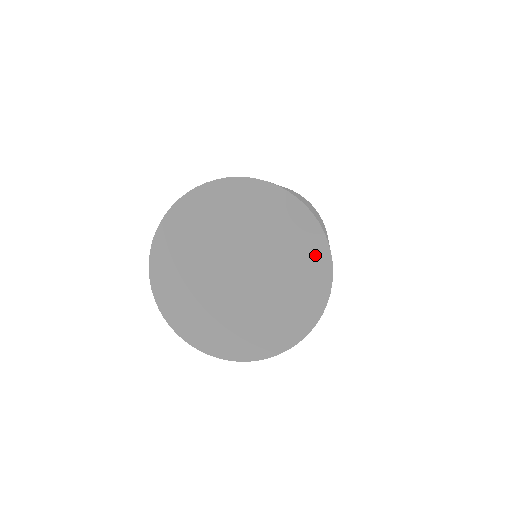
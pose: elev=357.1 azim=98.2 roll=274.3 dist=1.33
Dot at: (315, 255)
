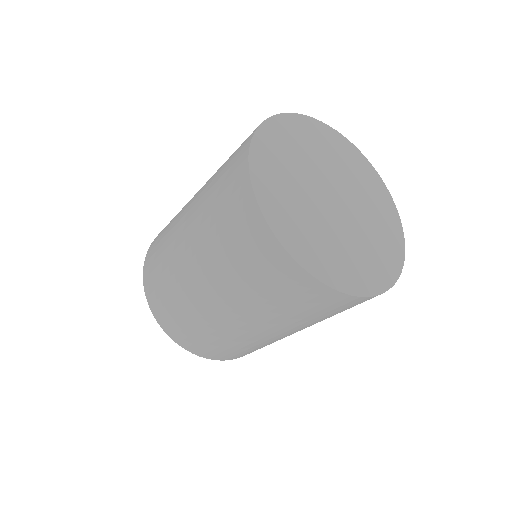
Dot at: (387, 206)
